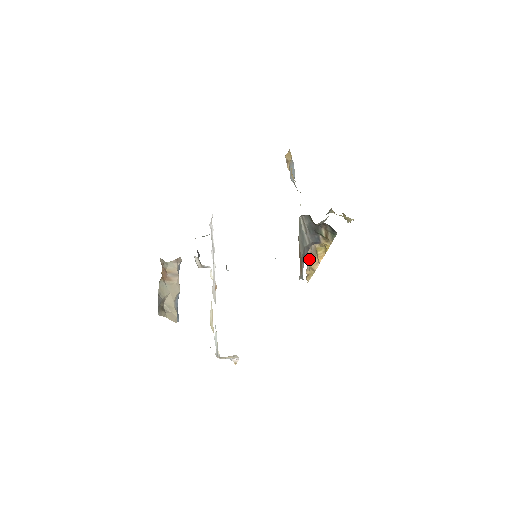
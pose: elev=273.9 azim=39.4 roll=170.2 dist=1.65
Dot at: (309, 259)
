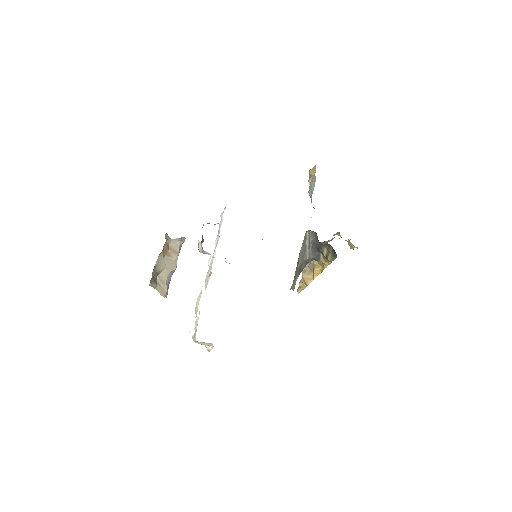
Dot at: (305, 273)
